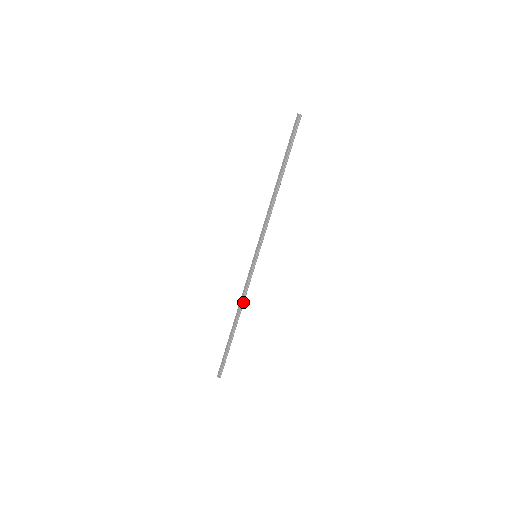
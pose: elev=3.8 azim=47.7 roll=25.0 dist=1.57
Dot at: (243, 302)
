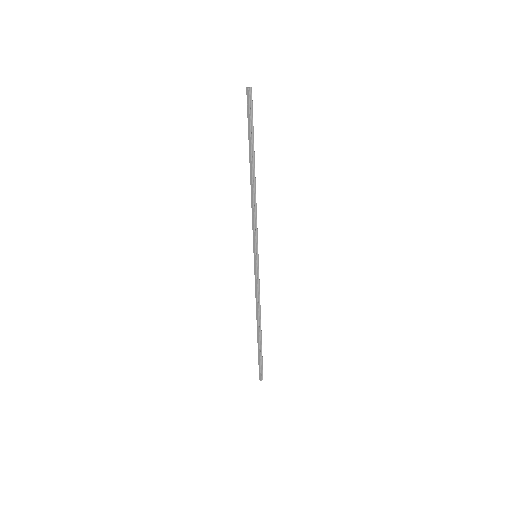
Dot at: (259, 305)
